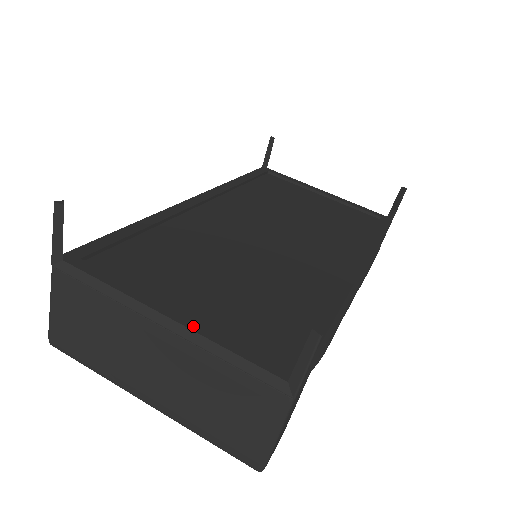
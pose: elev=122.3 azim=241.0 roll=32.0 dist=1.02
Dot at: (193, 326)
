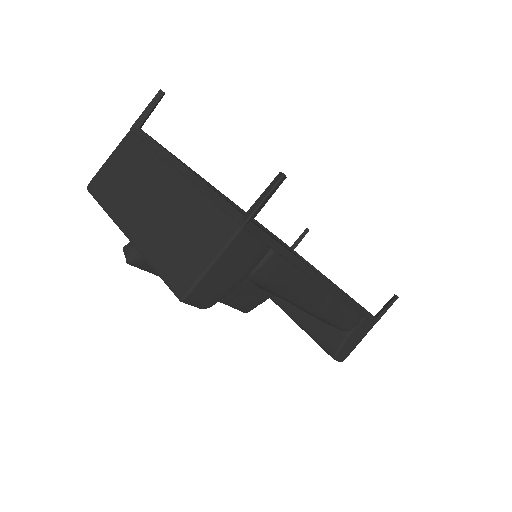
Dot at: (198, 177)
